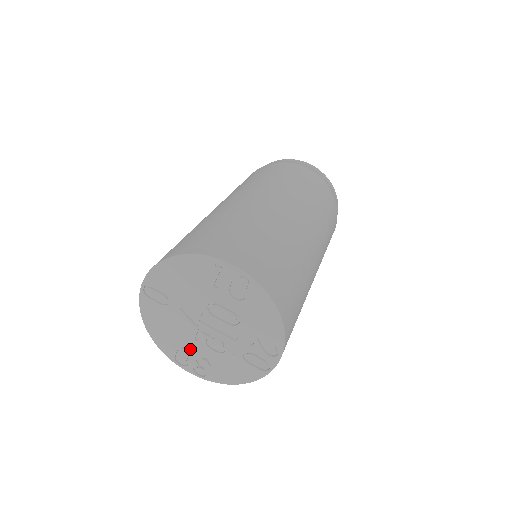
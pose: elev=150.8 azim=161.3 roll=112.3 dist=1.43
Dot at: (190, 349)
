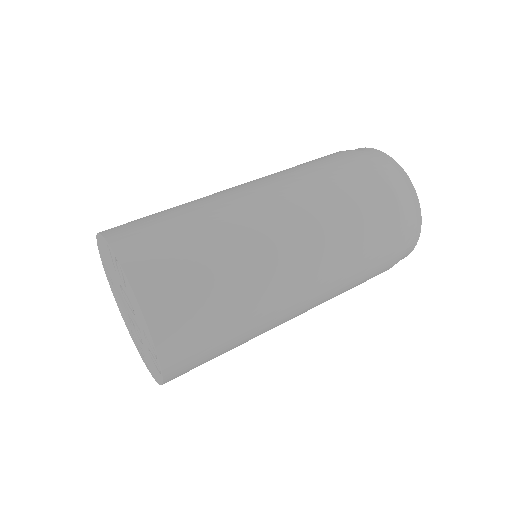
Dot at: (134, 334)
